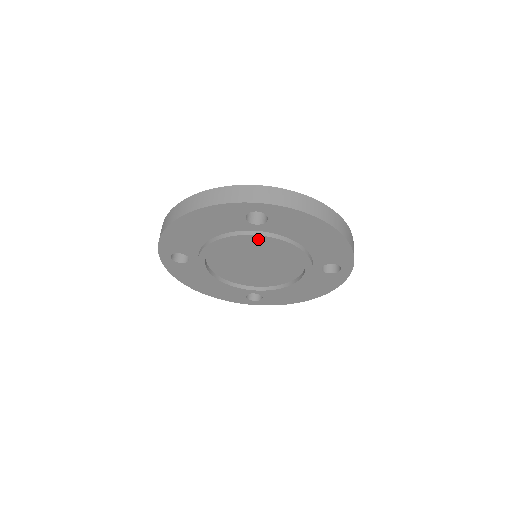
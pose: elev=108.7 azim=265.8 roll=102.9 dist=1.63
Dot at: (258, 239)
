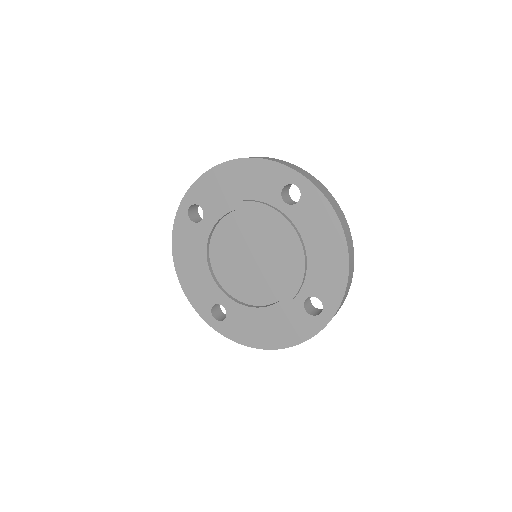
Dot at: (277, 219)
